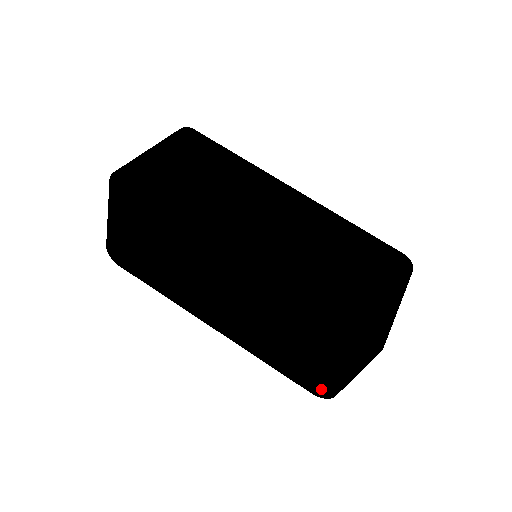
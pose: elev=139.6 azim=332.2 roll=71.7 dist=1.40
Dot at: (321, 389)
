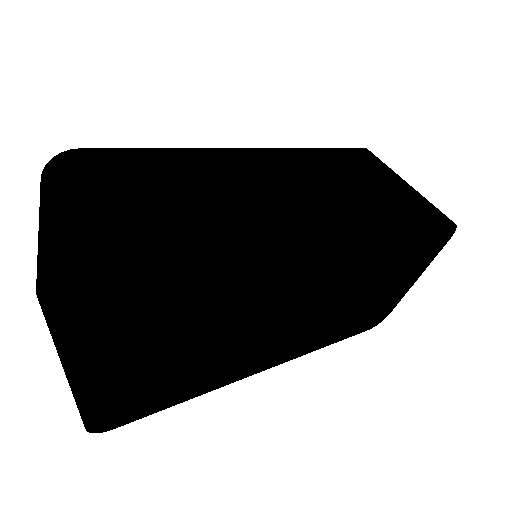
Dot at: (375, 319)
